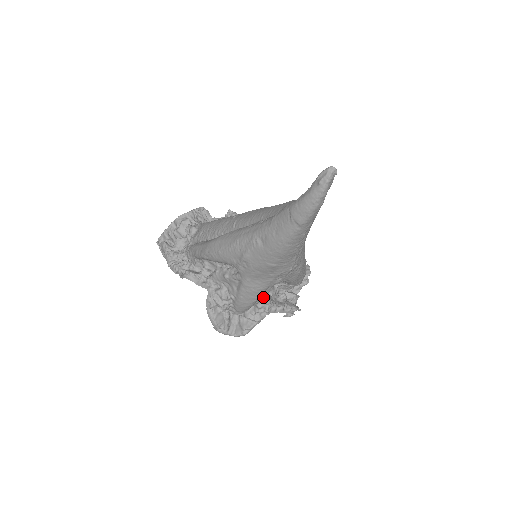
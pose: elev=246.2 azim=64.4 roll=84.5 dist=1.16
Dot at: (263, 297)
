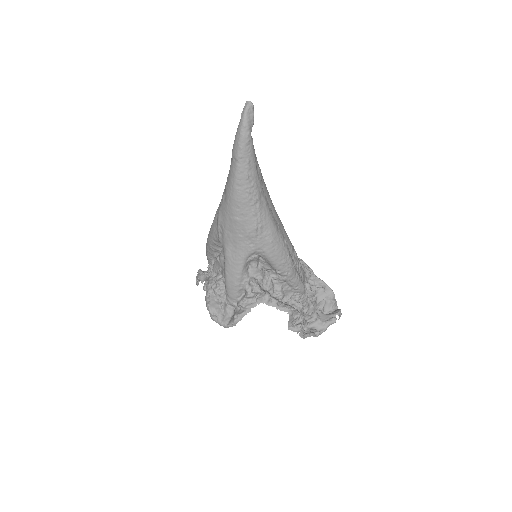
Dot at: (249, 278)
